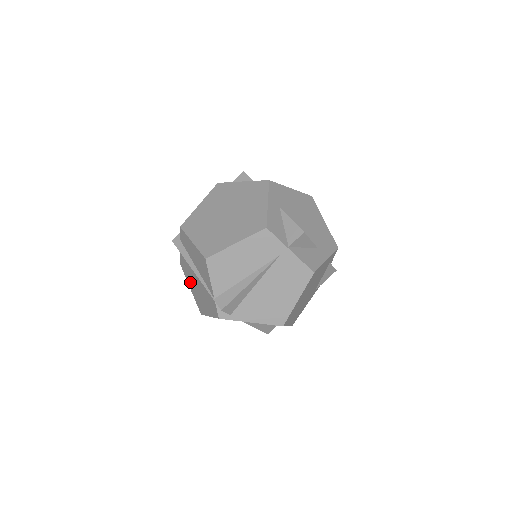
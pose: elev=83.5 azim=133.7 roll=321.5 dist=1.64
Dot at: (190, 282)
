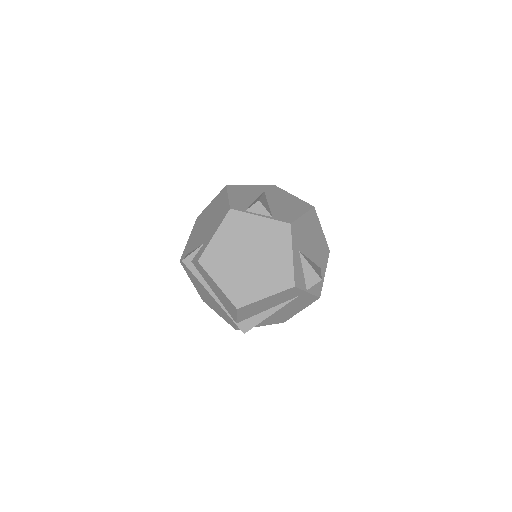
Dot at: (194, 282)
